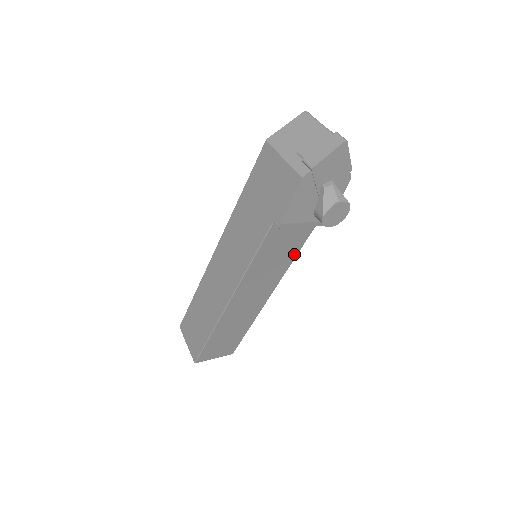
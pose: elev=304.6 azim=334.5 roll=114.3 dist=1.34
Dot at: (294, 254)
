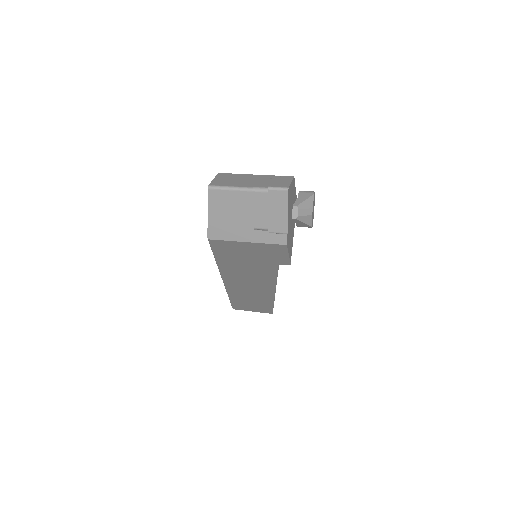
Dot at: occluded
